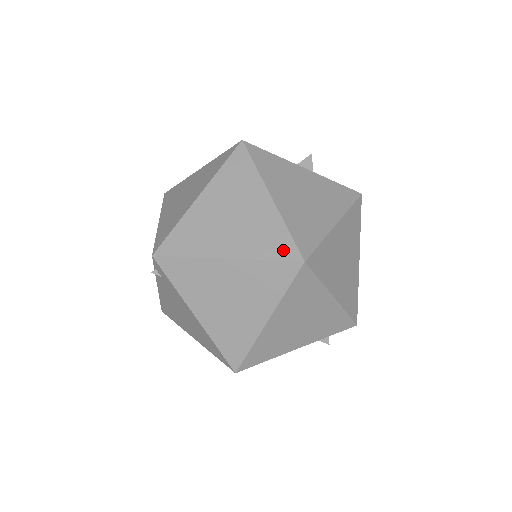
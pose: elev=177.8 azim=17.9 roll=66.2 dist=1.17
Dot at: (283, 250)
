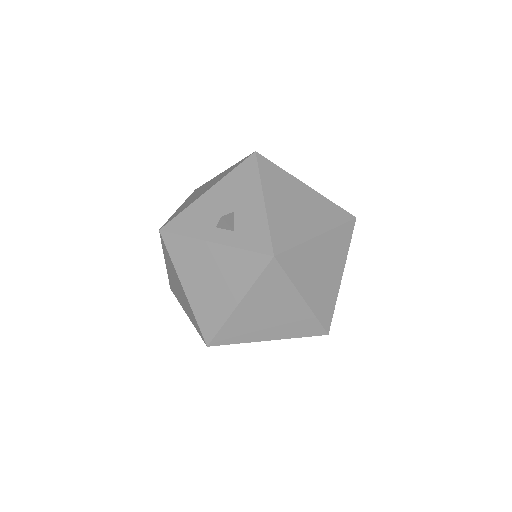
Dot at: (199, 331)
